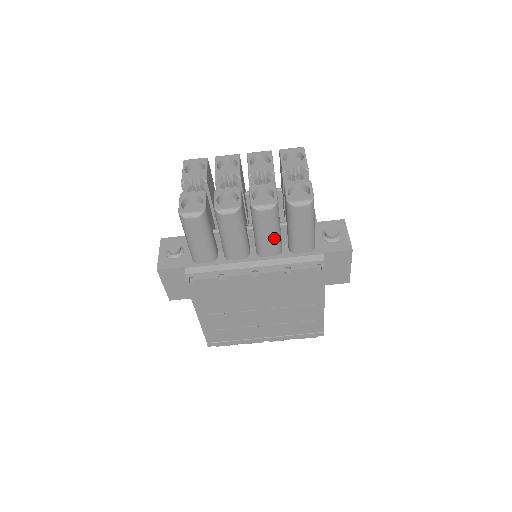
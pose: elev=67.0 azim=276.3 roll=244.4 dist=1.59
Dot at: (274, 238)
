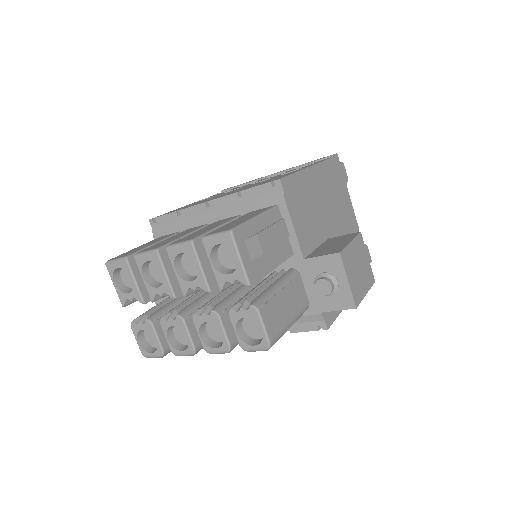
Dot at: occluded
